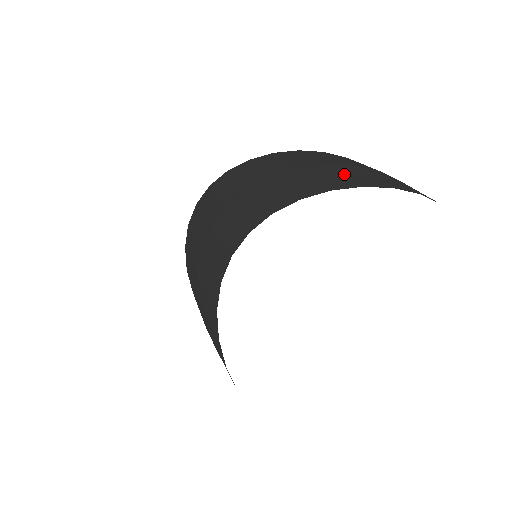
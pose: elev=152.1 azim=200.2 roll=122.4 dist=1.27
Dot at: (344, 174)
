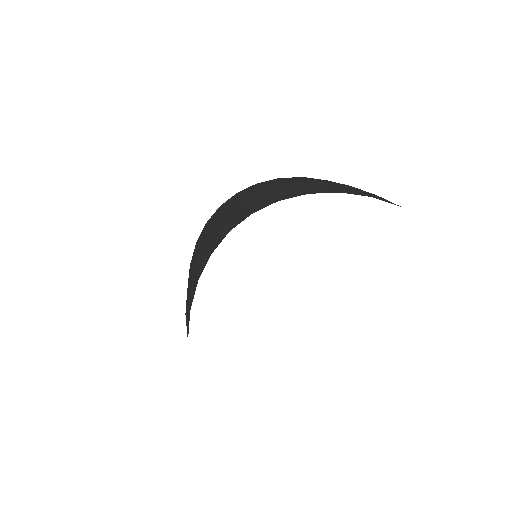
Dot at: (359, 190)
